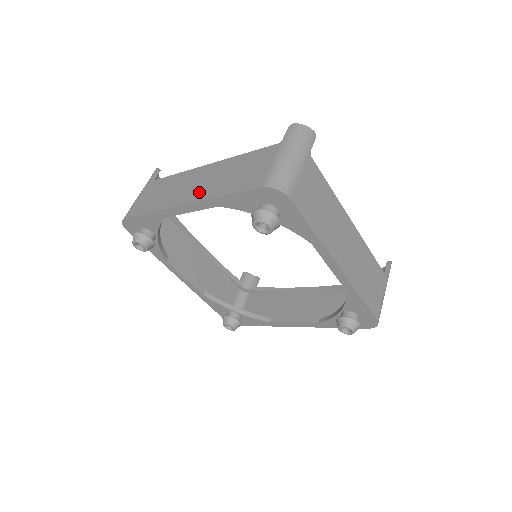
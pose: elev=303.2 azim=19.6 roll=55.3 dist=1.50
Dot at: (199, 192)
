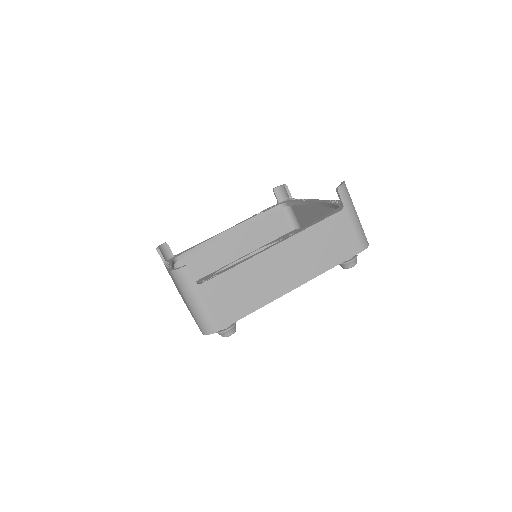
Dot at: (300, 274)
